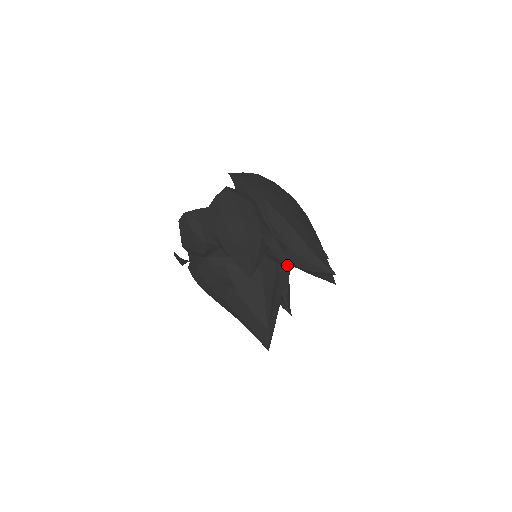
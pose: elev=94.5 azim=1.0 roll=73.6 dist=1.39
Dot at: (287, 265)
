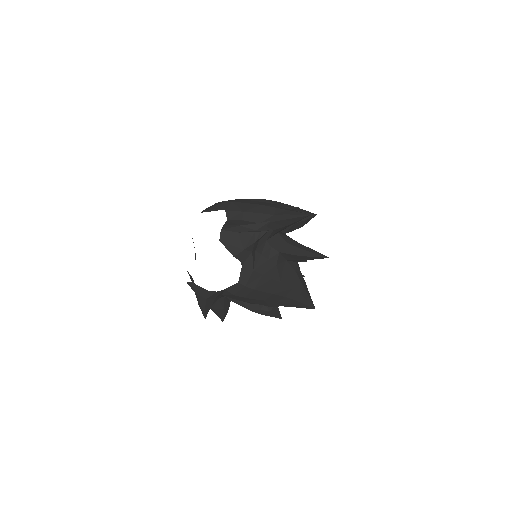
Dot at: (289, 231)
